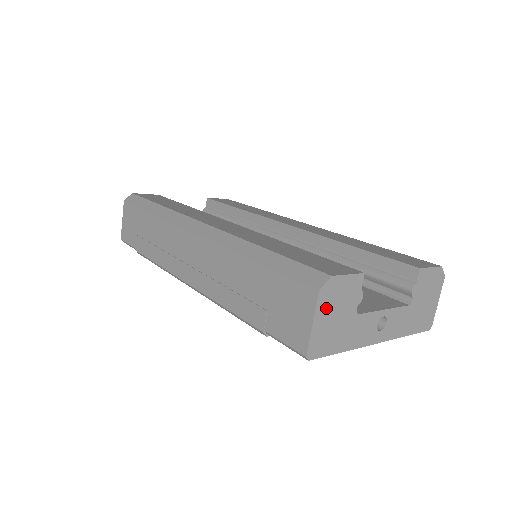
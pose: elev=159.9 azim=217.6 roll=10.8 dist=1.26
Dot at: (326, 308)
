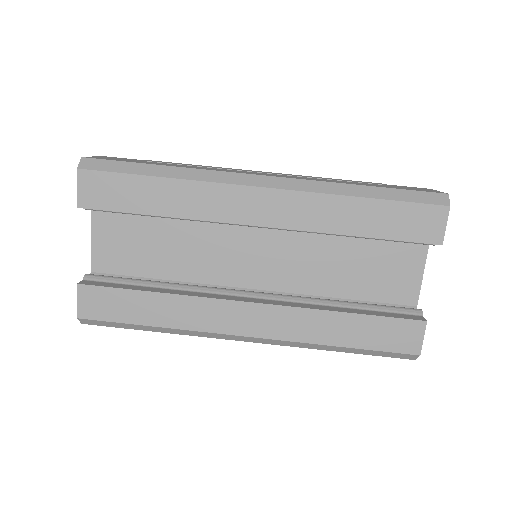
Dot at: occluded
